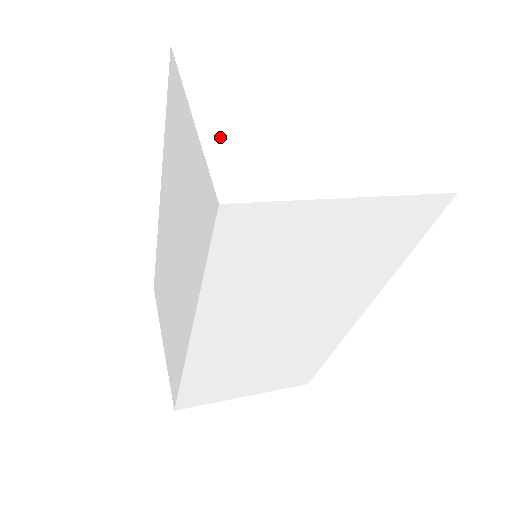
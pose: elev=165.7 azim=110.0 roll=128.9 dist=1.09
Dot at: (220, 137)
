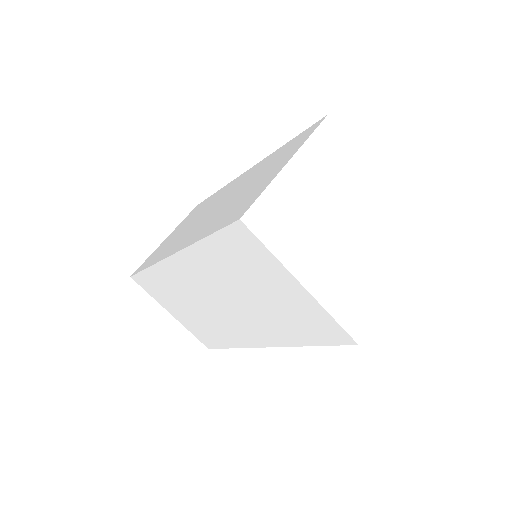
Dot at: (327, 294)
